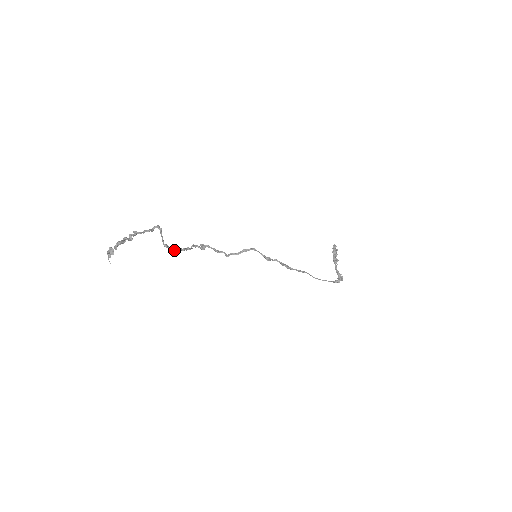
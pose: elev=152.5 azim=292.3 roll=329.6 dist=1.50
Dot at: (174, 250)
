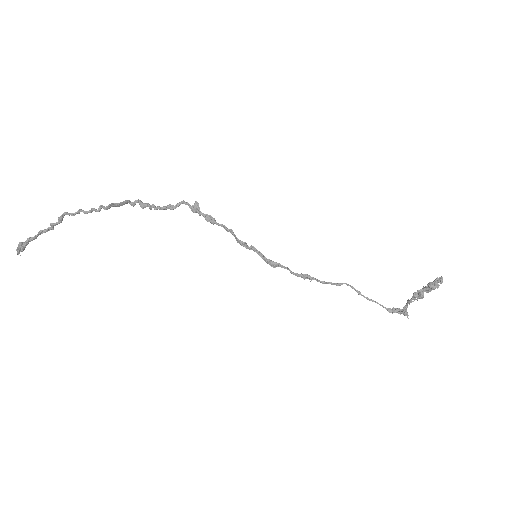
Dot at: (148, 205)
